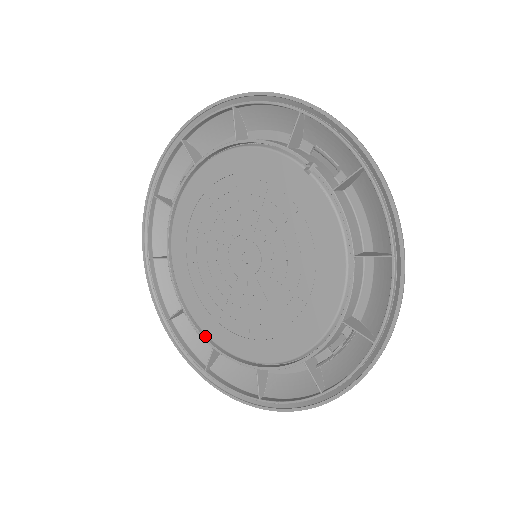
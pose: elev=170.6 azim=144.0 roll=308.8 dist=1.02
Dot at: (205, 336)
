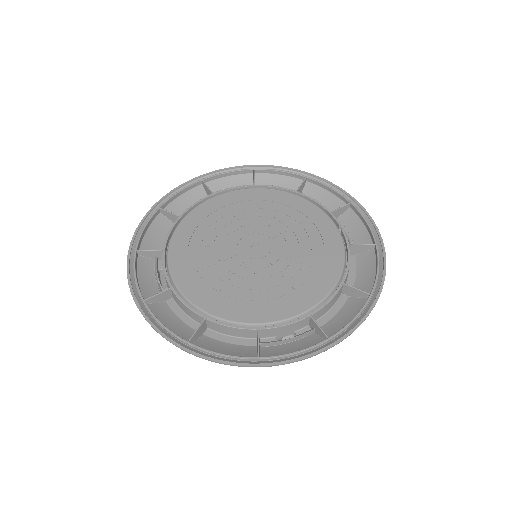
Dot at: (168, 277)
